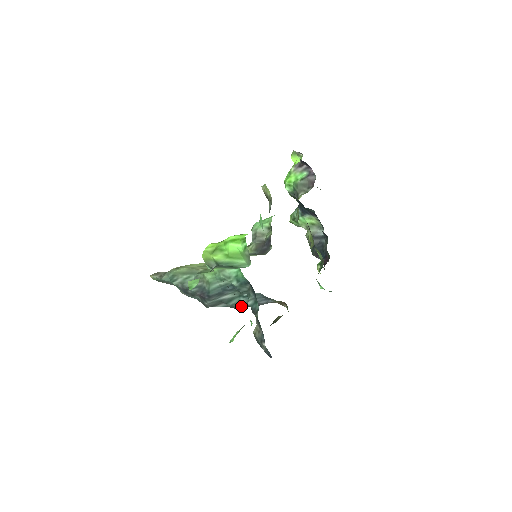
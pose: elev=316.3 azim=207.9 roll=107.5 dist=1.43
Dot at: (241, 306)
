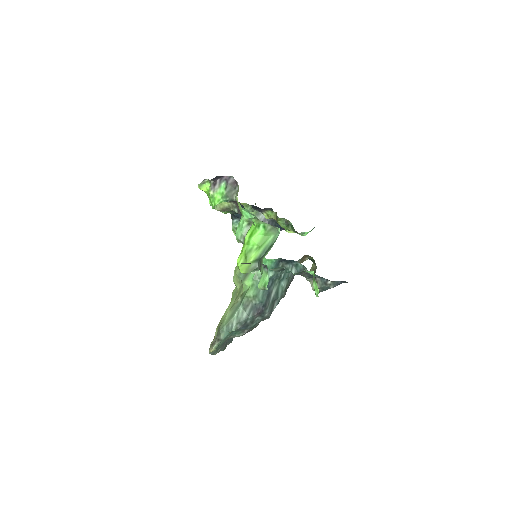
Dot at: (286, 290)
